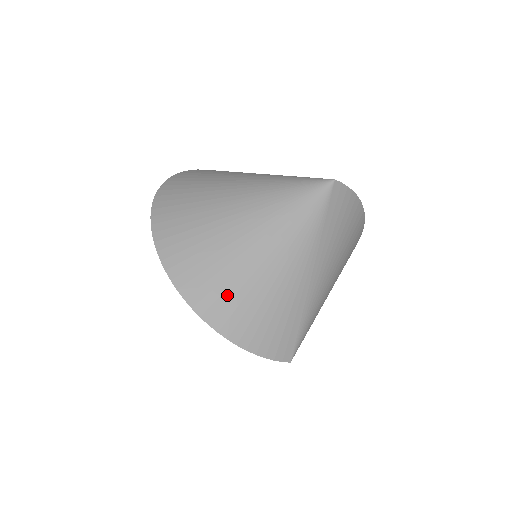
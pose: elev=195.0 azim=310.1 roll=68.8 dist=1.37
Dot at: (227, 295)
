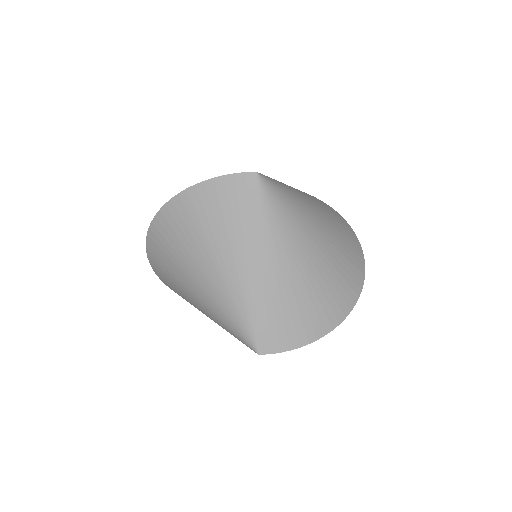
Dot at: occluded
